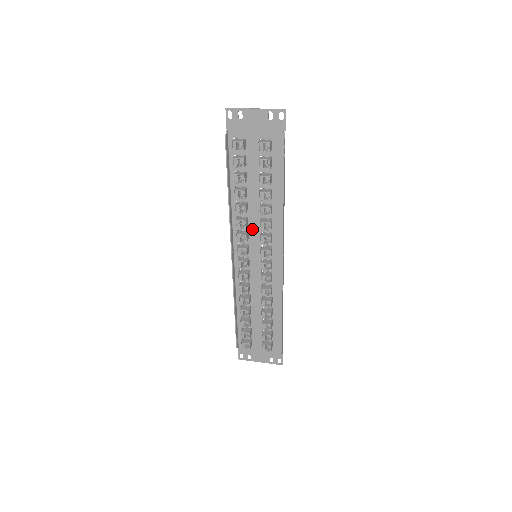
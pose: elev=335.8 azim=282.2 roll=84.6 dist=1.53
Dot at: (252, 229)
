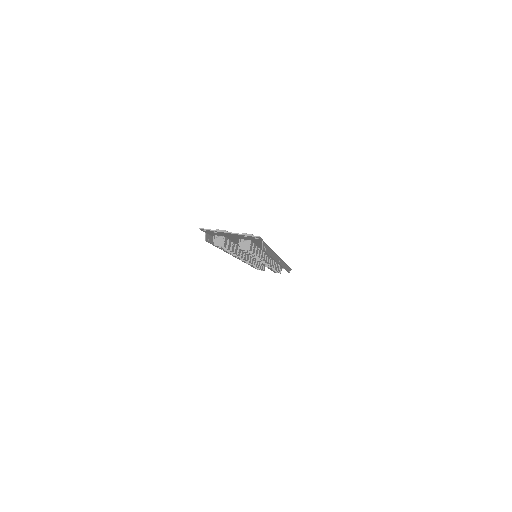
Dot at: occluded
